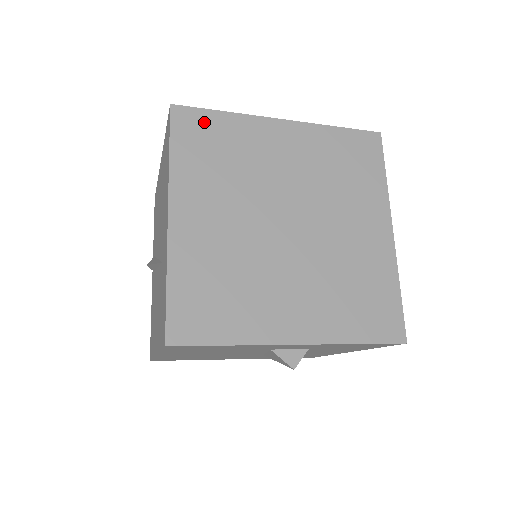
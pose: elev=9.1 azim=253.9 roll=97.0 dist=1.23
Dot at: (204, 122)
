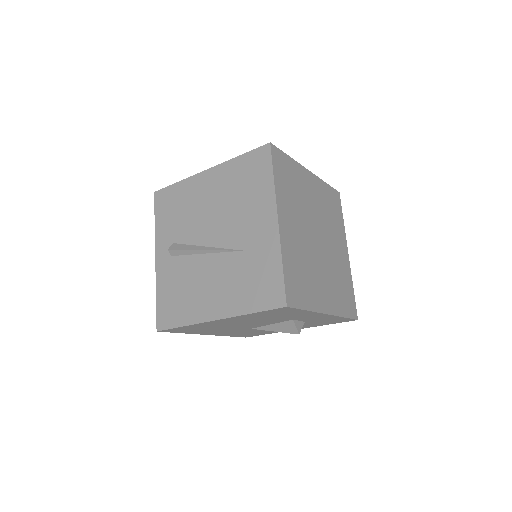
Dot at: (284, 161)
